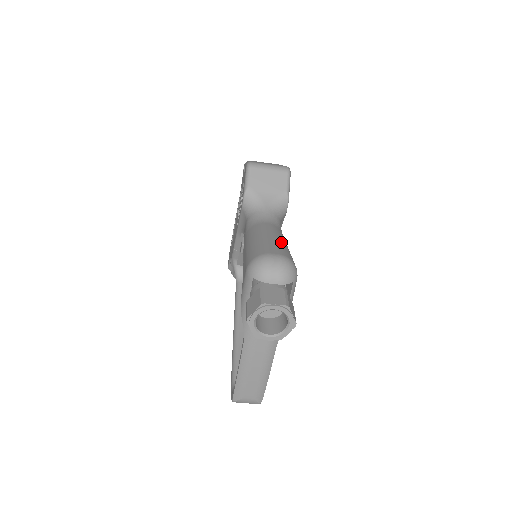
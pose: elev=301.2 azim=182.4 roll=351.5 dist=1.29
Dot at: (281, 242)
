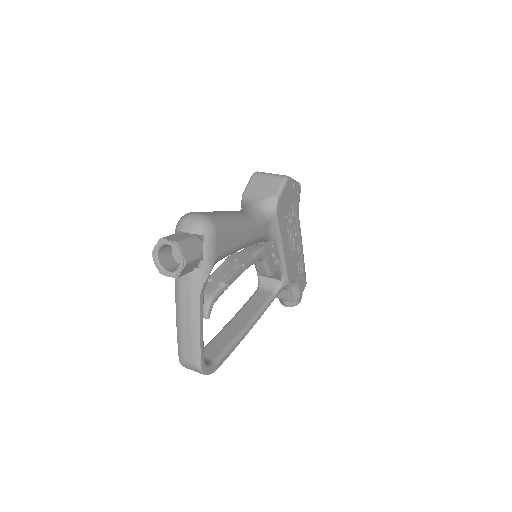
Dot at: (226, 215)
